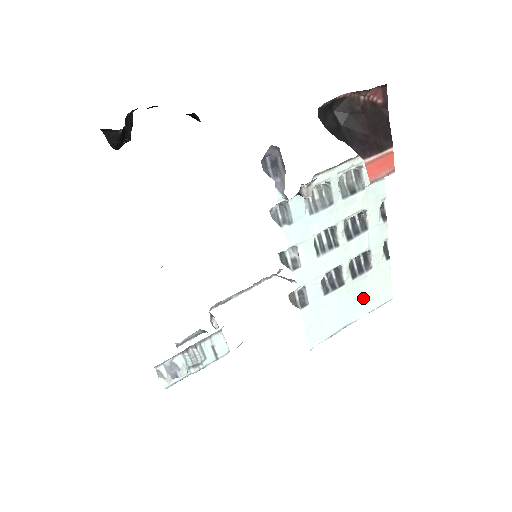
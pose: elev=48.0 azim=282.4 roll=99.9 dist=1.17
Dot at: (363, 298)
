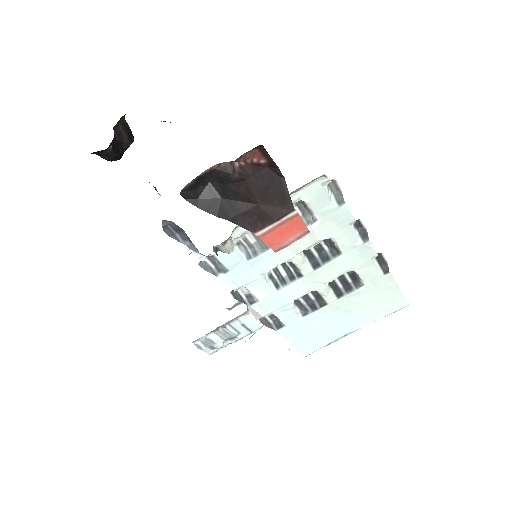
Dot at: (362, 310)
